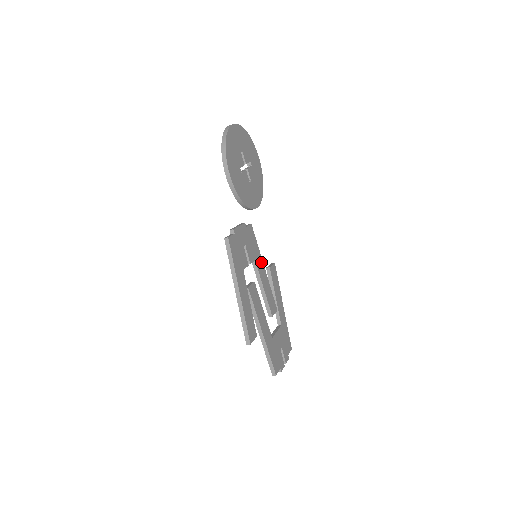
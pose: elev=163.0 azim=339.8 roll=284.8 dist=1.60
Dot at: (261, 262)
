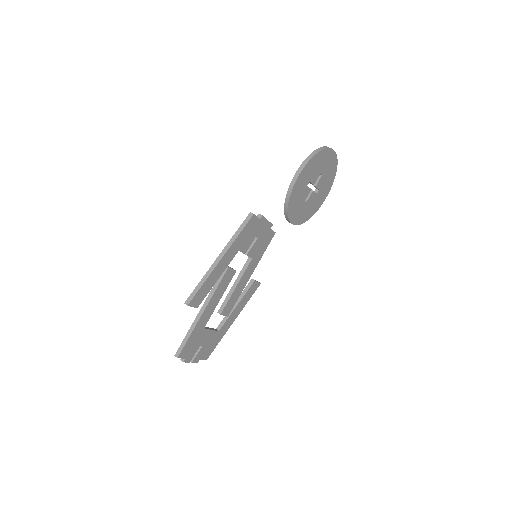
Dot at: (254, 267)
